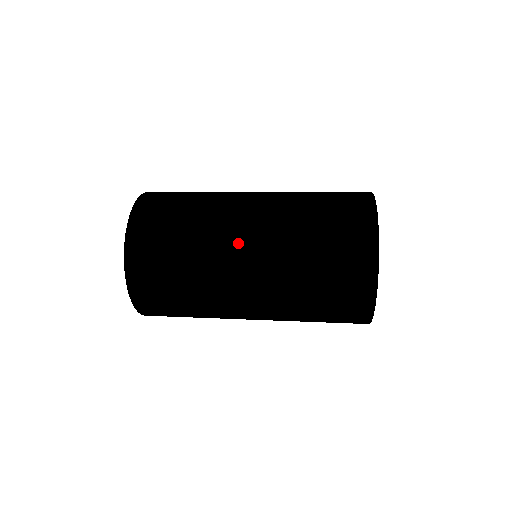
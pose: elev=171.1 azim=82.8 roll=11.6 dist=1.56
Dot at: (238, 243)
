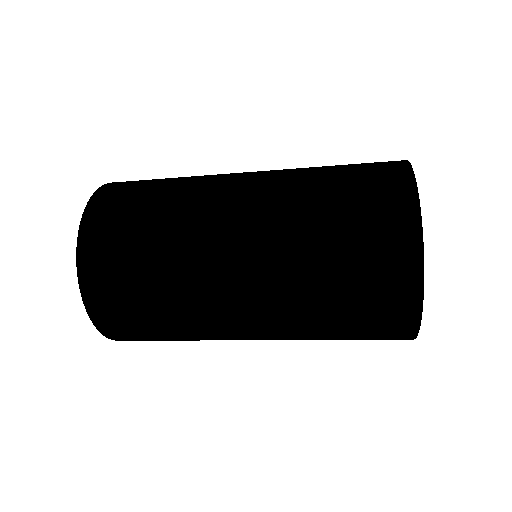
Dot at: (232, 179)
